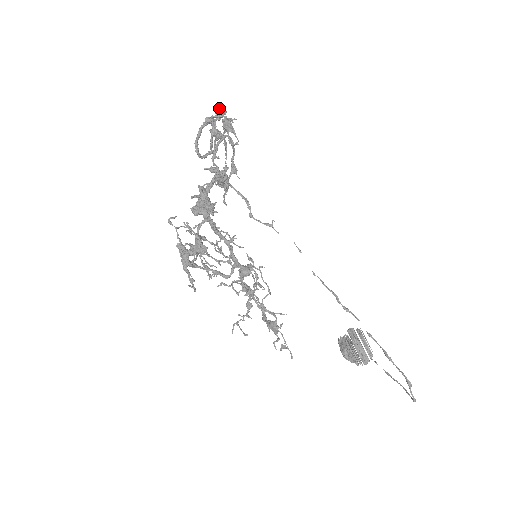
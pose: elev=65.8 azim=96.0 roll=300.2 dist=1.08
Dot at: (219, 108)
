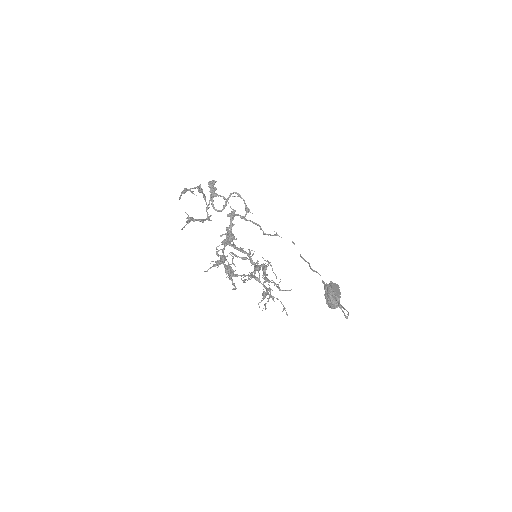
Dot at: occluded
